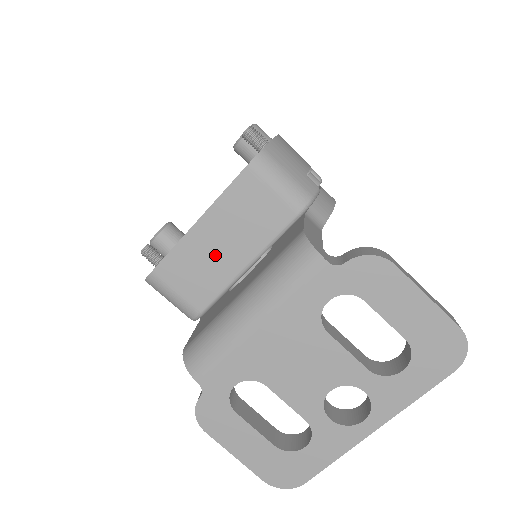
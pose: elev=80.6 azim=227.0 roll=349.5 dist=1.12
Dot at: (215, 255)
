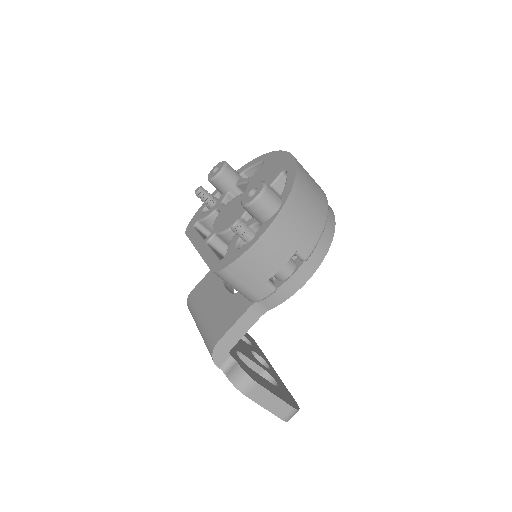
Dot at: occluded
